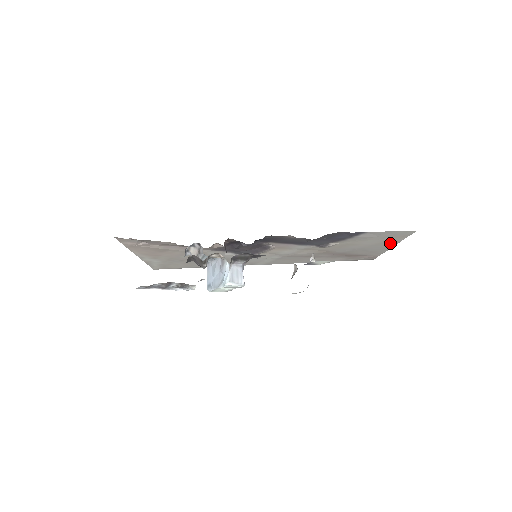
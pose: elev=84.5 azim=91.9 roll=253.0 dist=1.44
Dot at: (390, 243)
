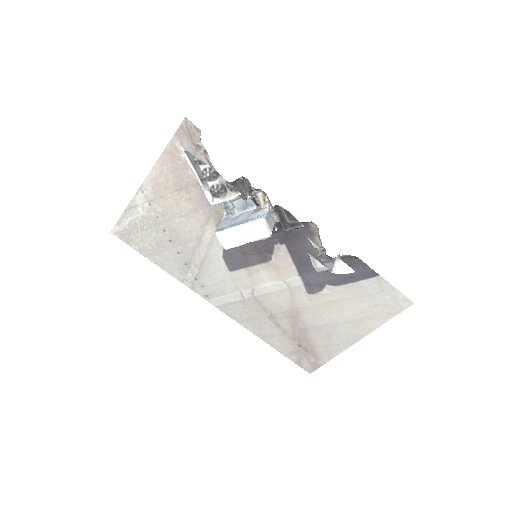
Dot at: (366, 327)
